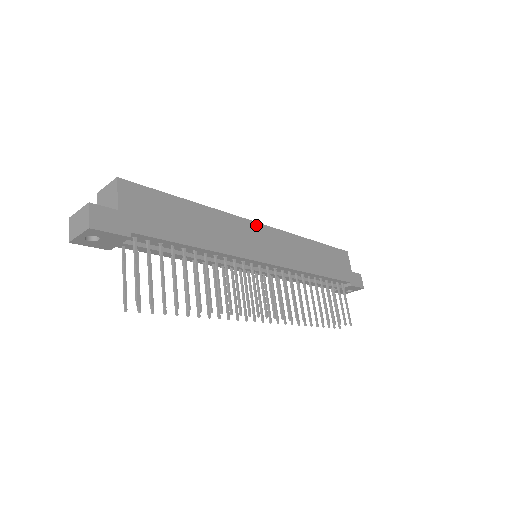
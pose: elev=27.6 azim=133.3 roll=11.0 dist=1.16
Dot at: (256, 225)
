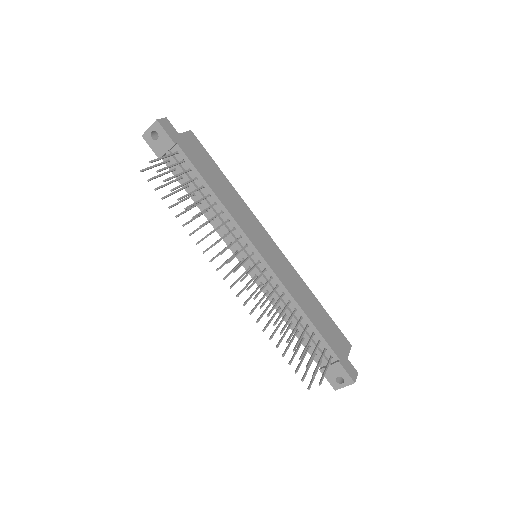
Dot at: (267, 235)
